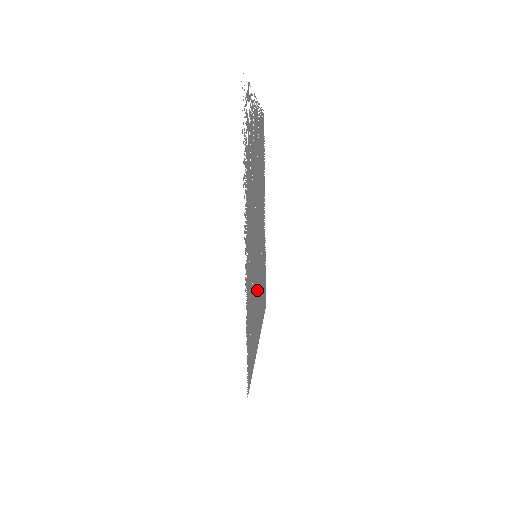
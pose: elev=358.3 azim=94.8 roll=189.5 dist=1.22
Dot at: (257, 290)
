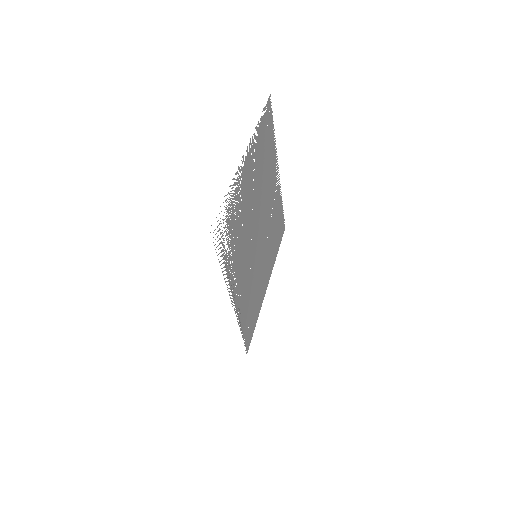
Dot at: (261, 267)
